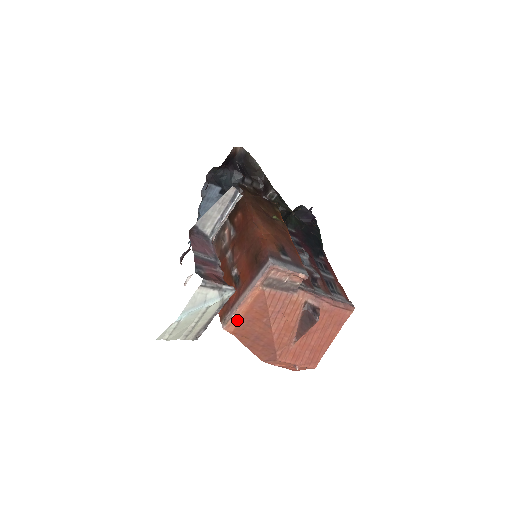
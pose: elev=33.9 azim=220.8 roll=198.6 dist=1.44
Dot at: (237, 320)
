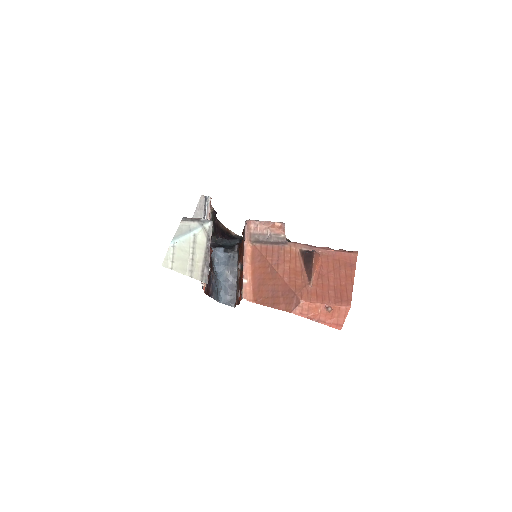
Dot at: (250, 286)
